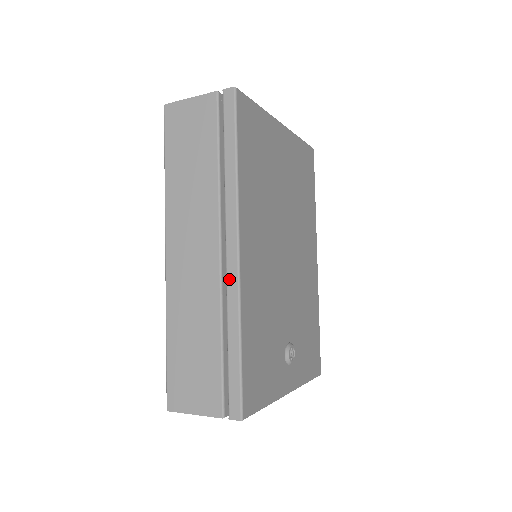
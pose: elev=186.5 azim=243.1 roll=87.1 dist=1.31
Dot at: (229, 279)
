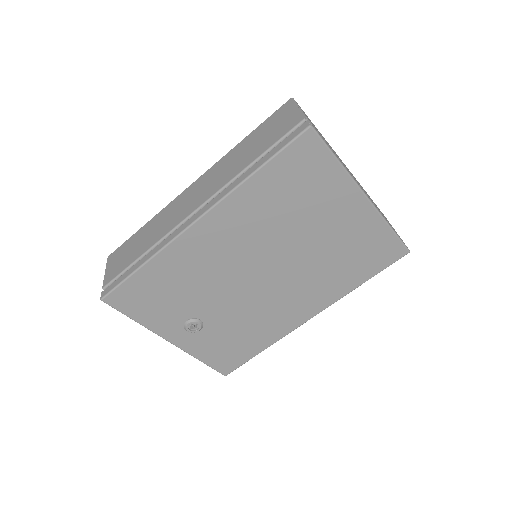
Dot at: (177, 230)
